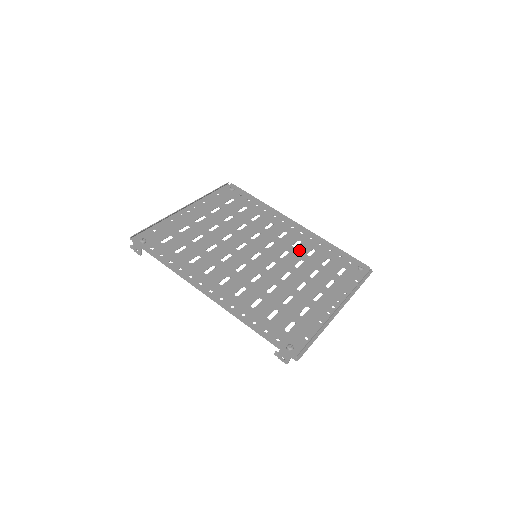
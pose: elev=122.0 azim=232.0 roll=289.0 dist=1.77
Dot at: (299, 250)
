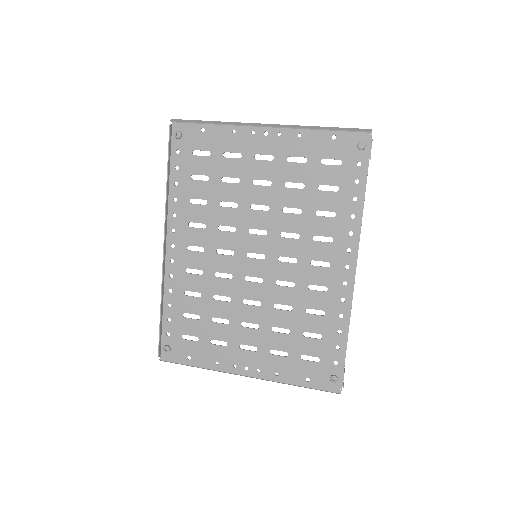
Dot at: (307, 296)
